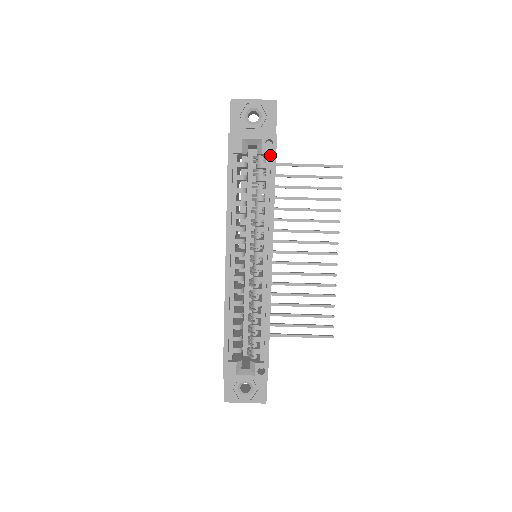
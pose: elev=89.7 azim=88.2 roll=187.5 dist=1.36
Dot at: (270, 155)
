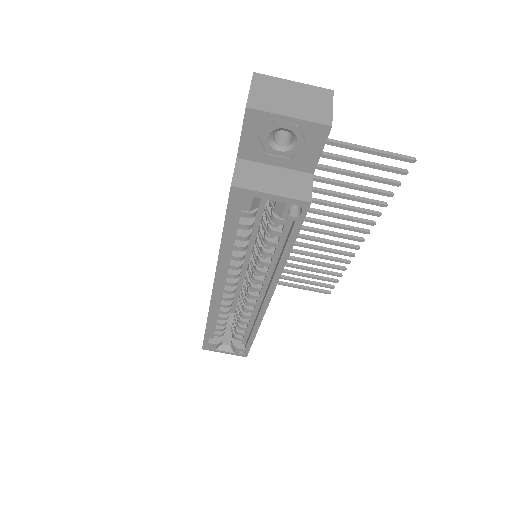
Dot at: (294, 214)
